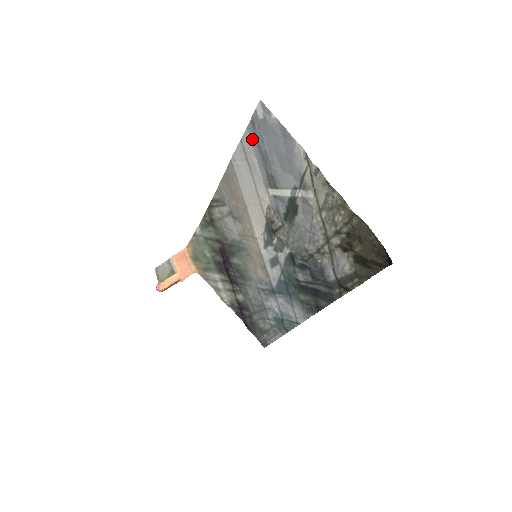
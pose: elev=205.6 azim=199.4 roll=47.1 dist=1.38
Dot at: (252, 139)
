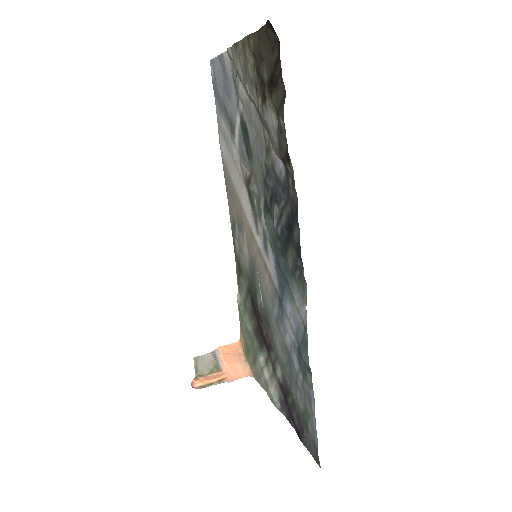
Dot at: (218, 107)
